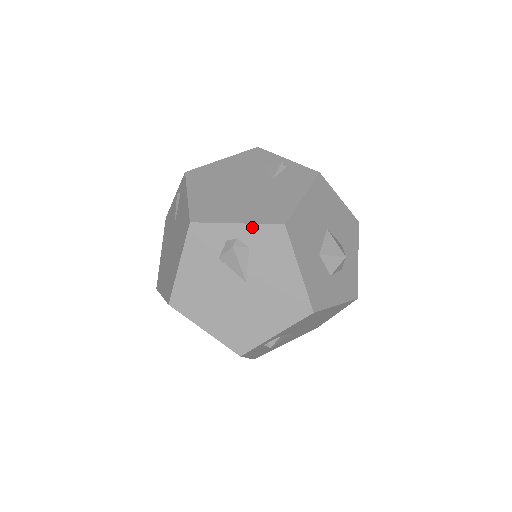
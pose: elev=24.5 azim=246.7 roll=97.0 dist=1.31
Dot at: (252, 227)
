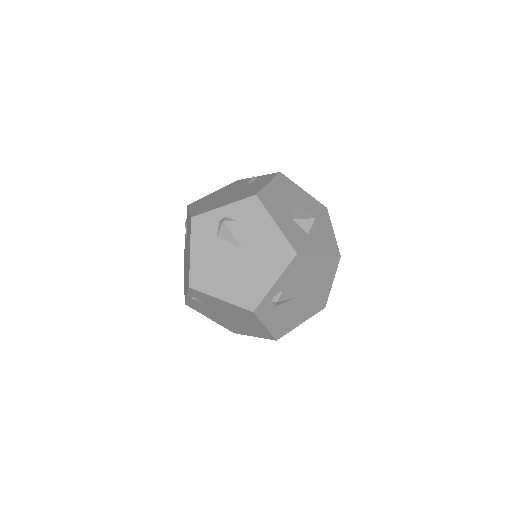
Dot at: (234, 205)
